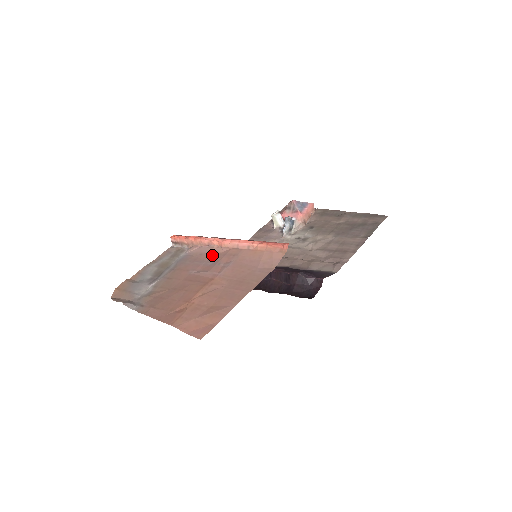
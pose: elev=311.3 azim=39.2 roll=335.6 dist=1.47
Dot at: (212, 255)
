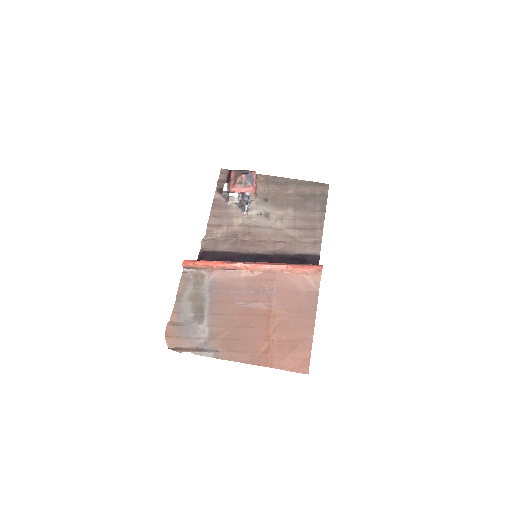
Dot at: (246, 281)
